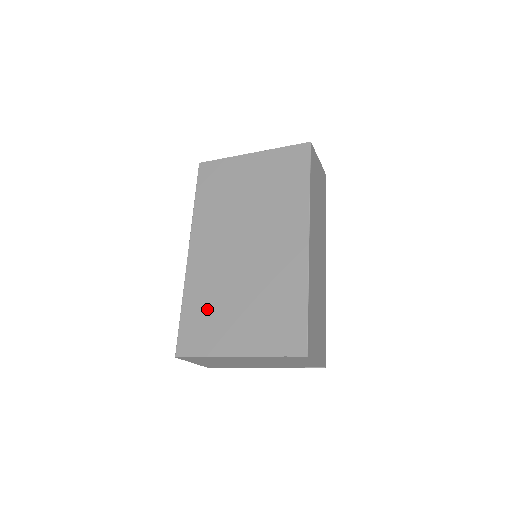
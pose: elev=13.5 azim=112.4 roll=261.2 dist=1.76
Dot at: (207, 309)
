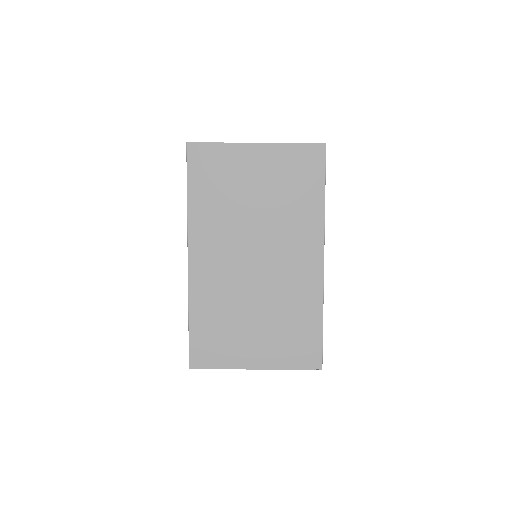
Dot at: (219, 323)
